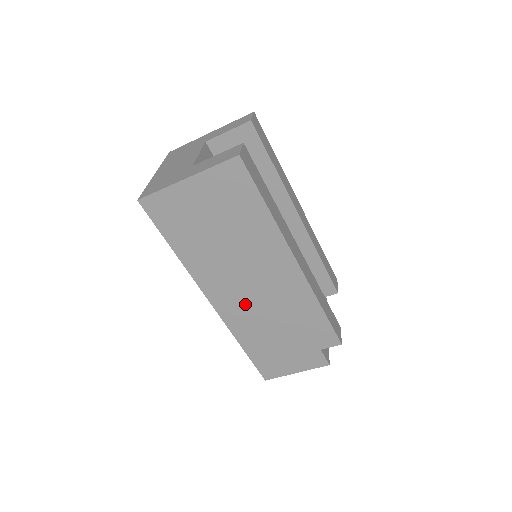
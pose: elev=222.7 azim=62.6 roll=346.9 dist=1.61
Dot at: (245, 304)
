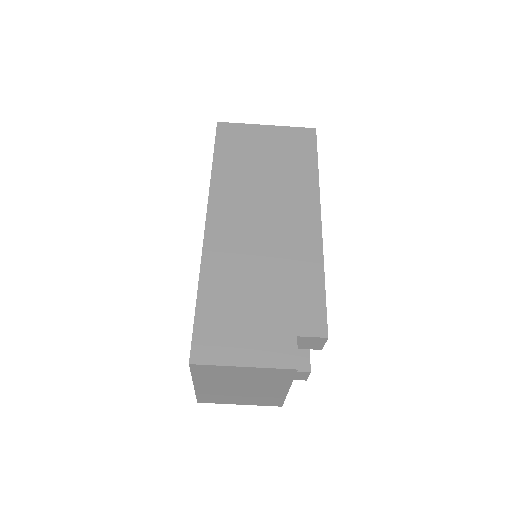
Dot at: (242, 238)
